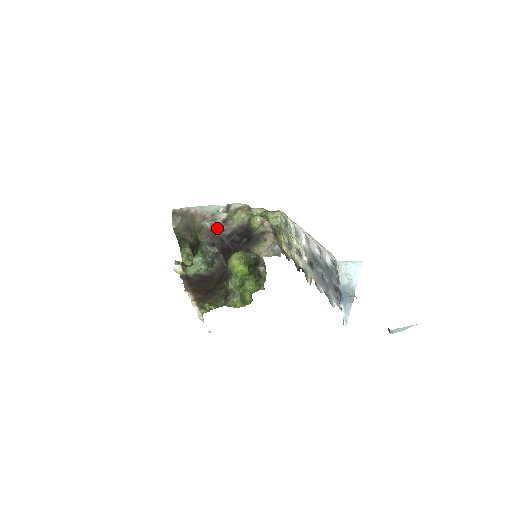
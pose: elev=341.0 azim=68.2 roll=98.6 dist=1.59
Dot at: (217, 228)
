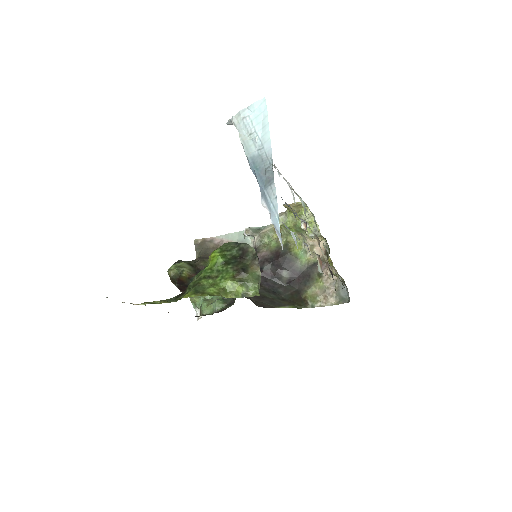
Dot at: occluded
